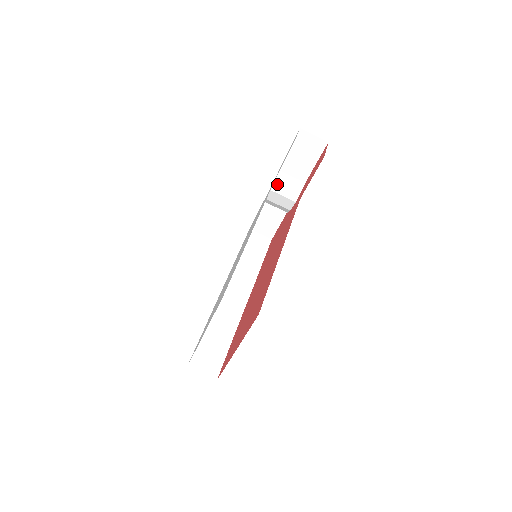
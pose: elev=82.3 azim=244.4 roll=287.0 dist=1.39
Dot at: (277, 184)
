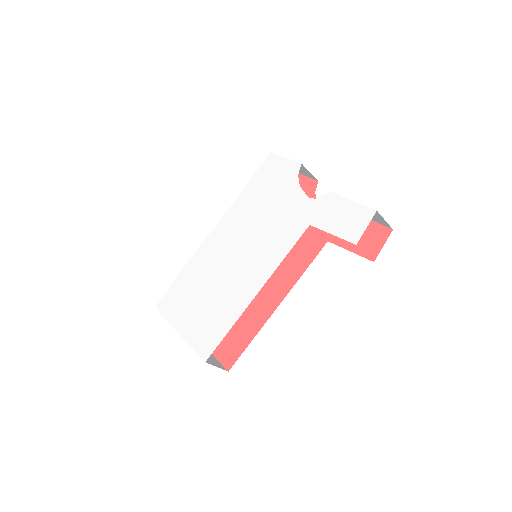
Dot at: occluded
